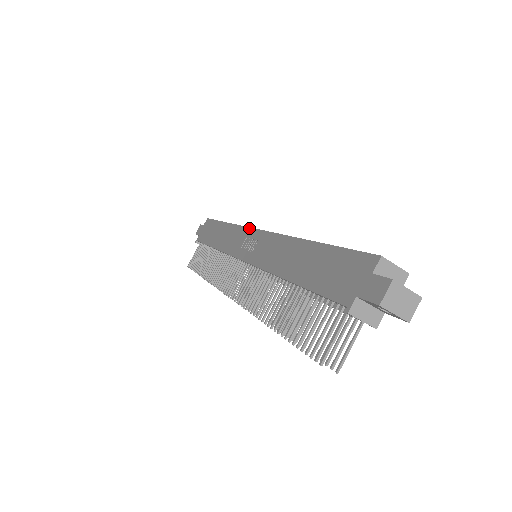
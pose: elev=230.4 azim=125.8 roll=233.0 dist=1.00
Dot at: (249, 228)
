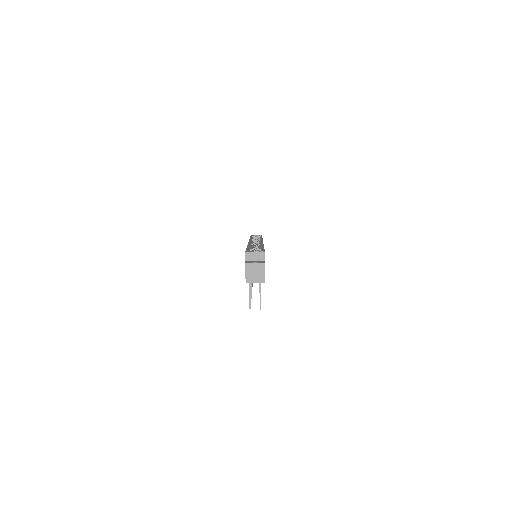
Dot at: occluded
